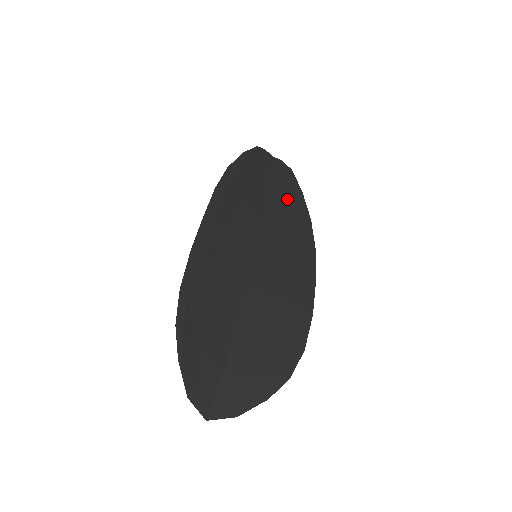
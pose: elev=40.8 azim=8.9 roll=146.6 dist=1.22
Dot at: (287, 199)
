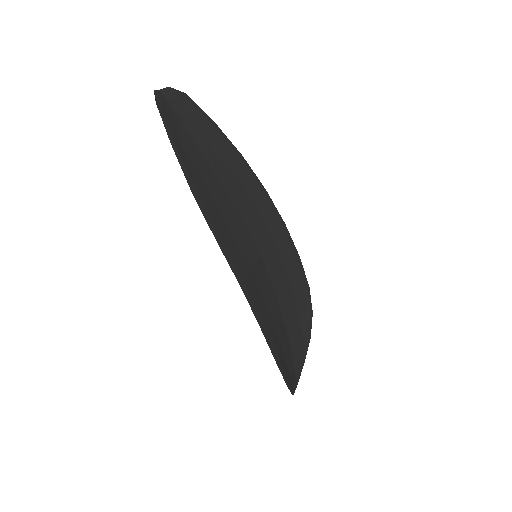
Dot at: (219, 153)
